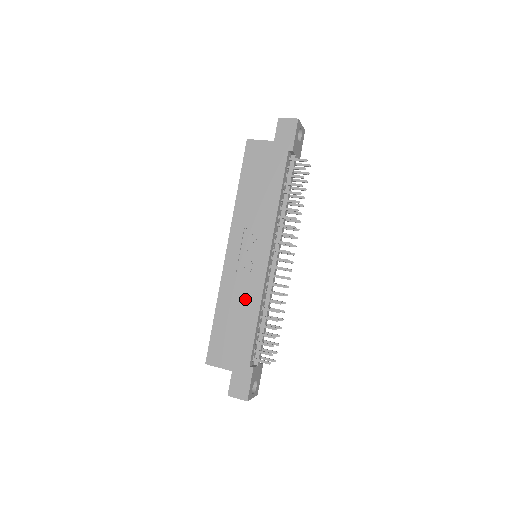
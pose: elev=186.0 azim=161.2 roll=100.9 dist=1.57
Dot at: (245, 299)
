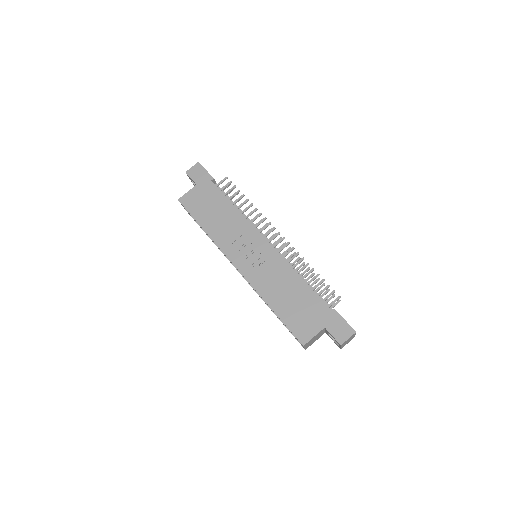
Dot at: (280, 278)
